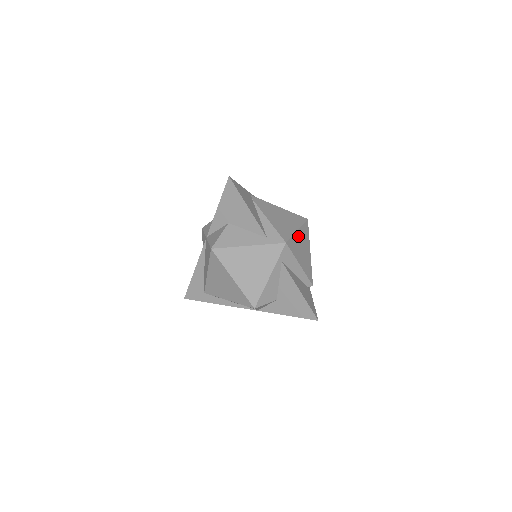
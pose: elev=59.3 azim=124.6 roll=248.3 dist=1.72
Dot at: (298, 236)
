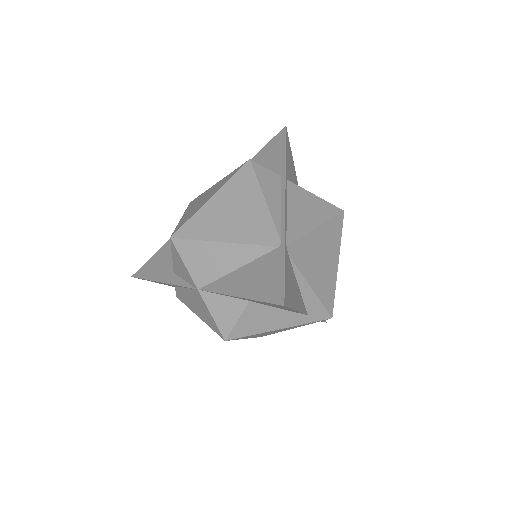
Dot at: occluded
